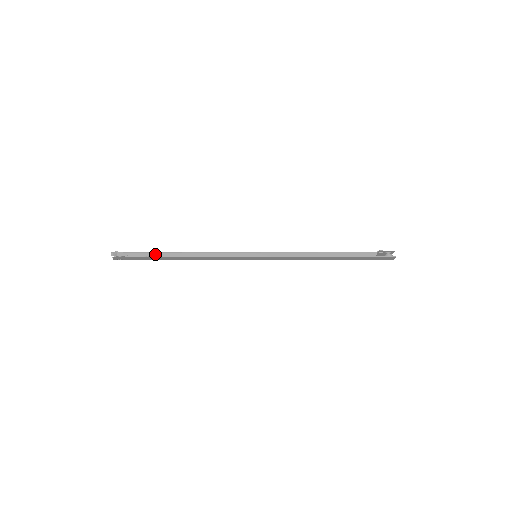
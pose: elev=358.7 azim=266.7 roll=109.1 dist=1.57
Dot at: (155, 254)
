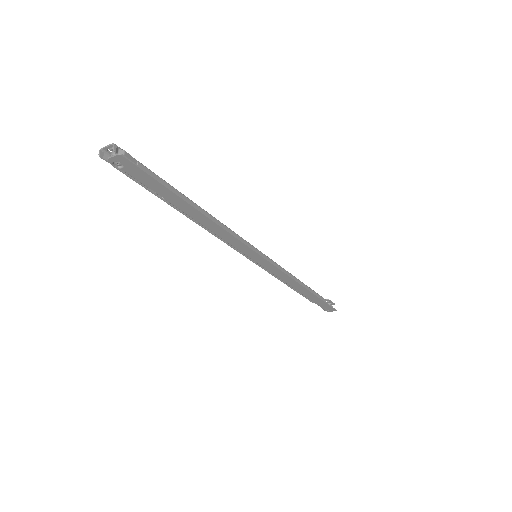
Dot at: (171, 188)
